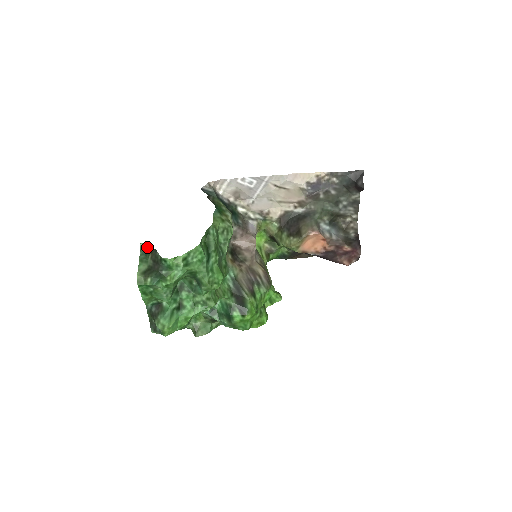
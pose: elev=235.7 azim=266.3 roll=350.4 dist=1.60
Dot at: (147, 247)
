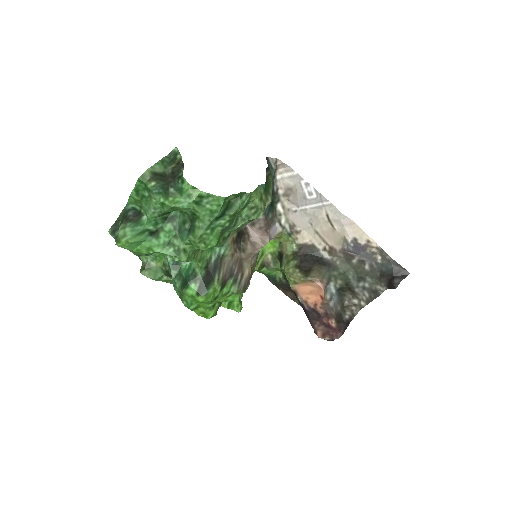
Dot at: (178, 156)
